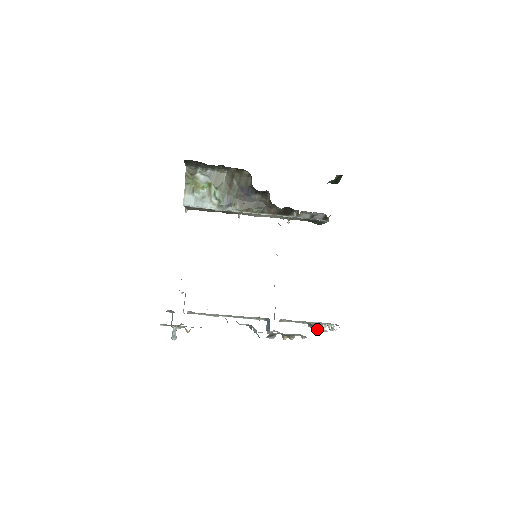
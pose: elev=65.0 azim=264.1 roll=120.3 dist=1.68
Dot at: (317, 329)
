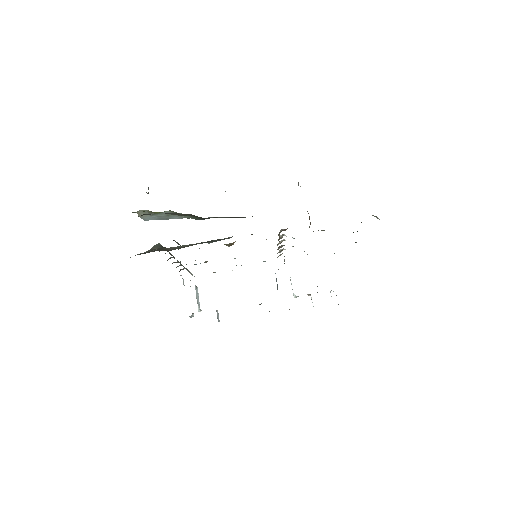
Dot at: occluded
